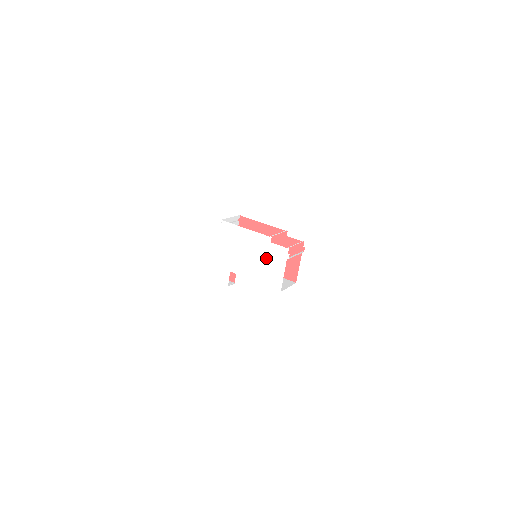
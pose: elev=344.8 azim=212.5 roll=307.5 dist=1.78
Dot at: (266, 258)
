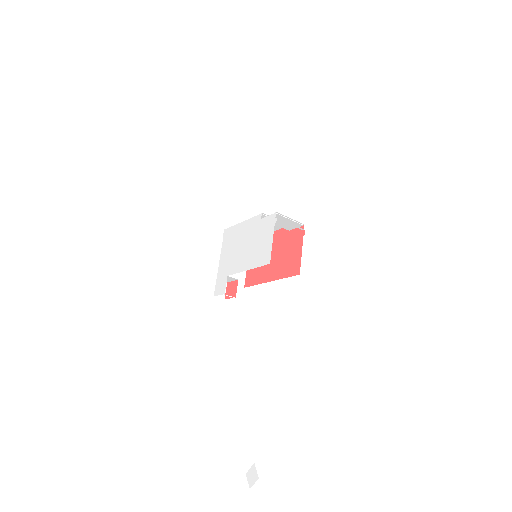
Dot at: (257, 237)
